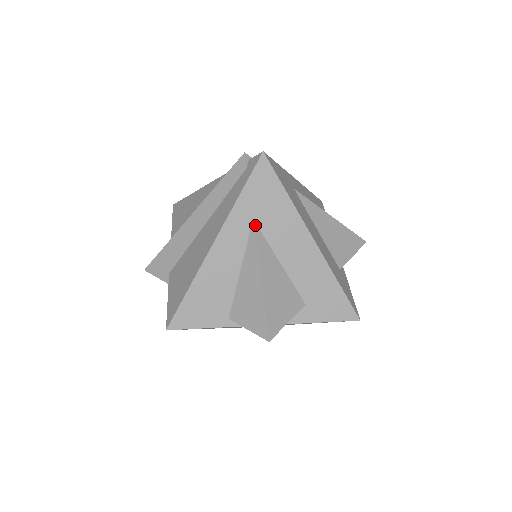
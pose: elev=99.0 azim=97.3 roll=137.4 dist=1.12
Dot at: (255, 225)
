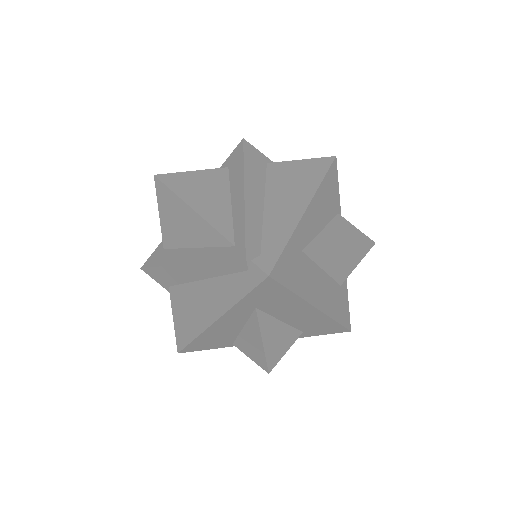
Dot at: (258, 311)
